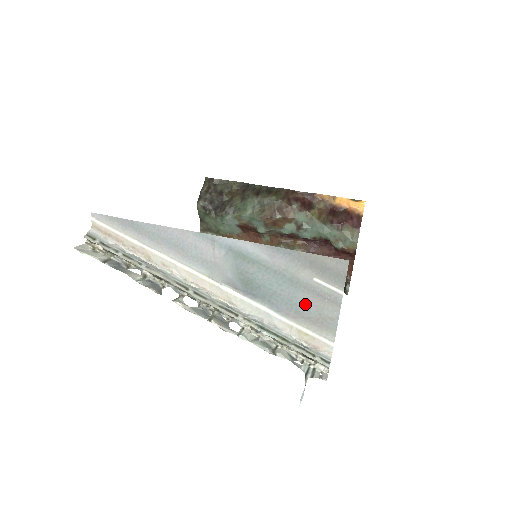
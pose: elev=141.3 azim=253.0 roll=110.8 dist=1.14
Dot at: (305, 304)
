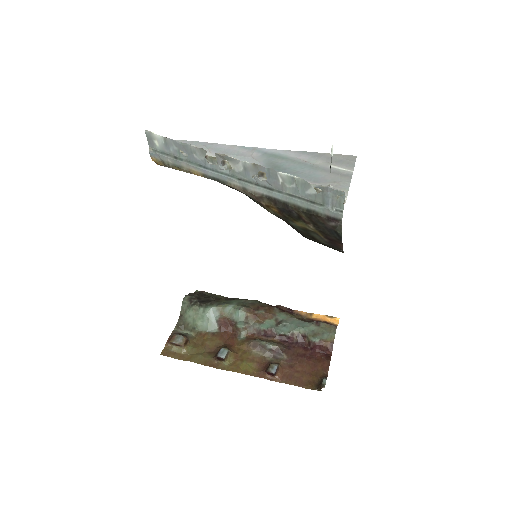
Dot at: (322, 177)
